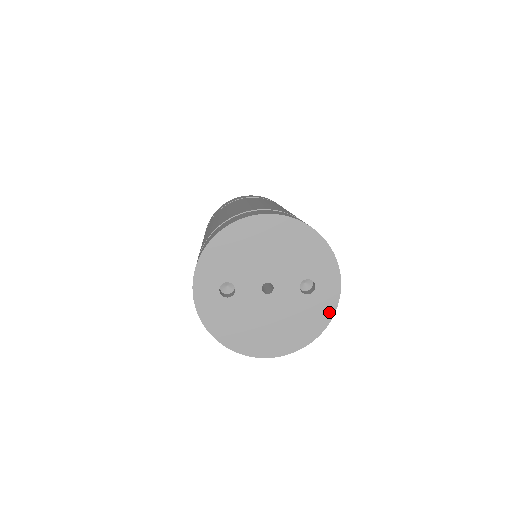
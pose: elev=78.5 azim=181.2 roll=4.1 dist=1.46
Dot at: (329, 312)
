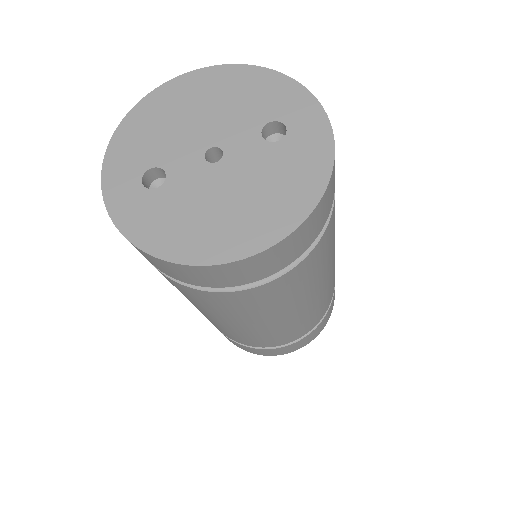
Dot at: (324, 152)
